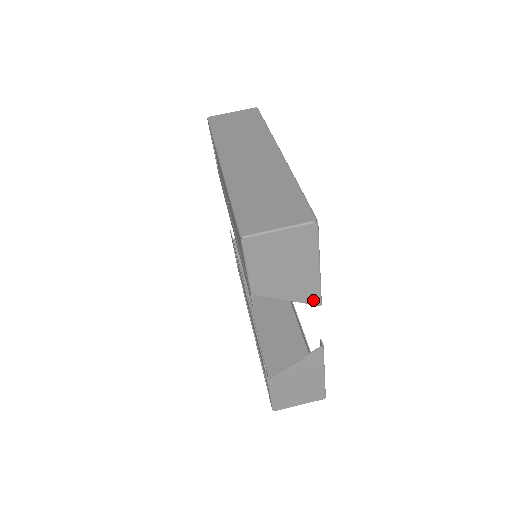
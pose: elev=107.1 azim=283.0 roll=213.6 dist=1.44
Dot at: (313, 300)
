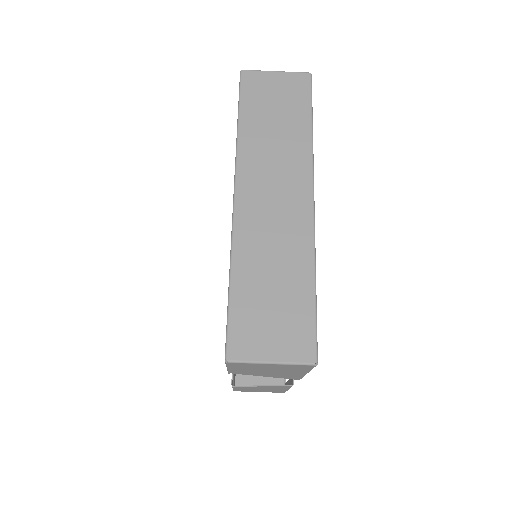
Dot at: (293, 378)
